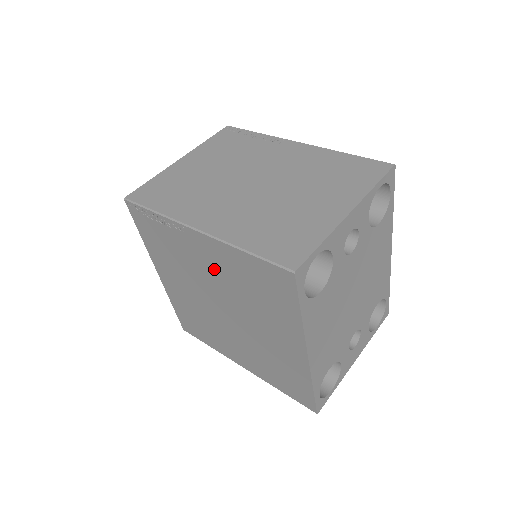
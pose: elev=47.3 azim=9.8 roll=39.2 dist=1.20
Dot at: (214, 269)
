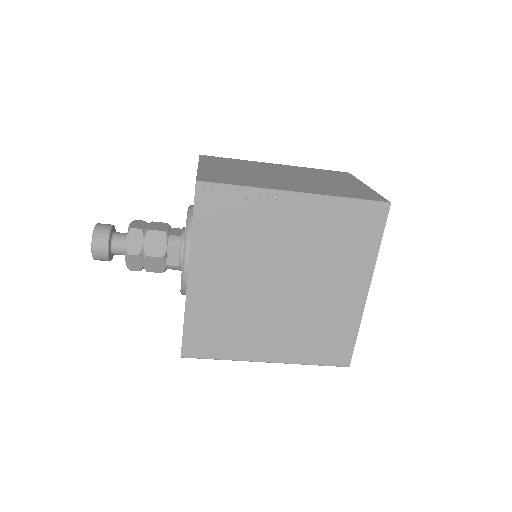
Dot at: (296, 233)
